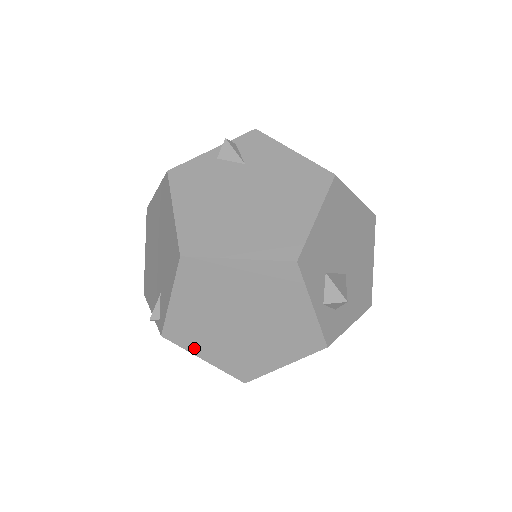
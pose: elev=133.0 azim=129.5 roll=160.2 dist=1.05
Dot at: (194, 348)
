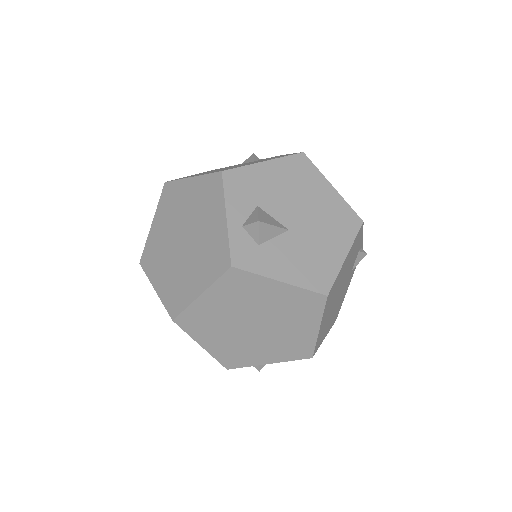
Dot at: (153, 275)
